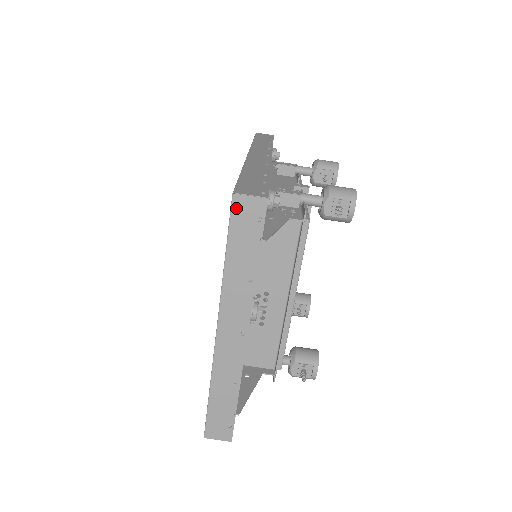
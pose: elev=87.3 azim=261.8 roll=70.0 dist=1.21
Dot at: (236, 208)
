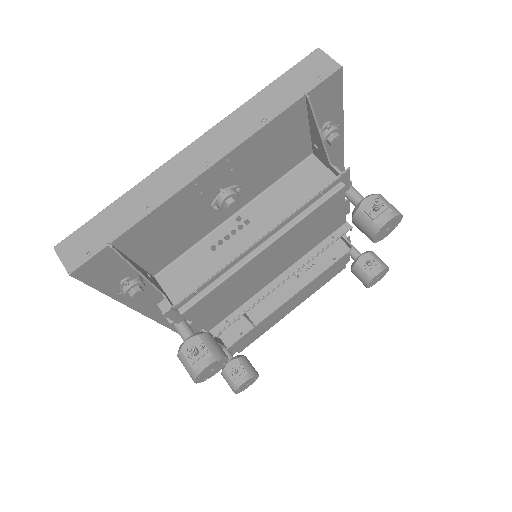
Dot at: (310, 59)
